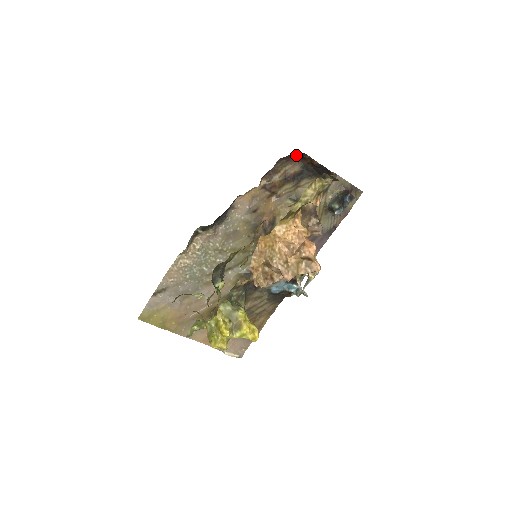
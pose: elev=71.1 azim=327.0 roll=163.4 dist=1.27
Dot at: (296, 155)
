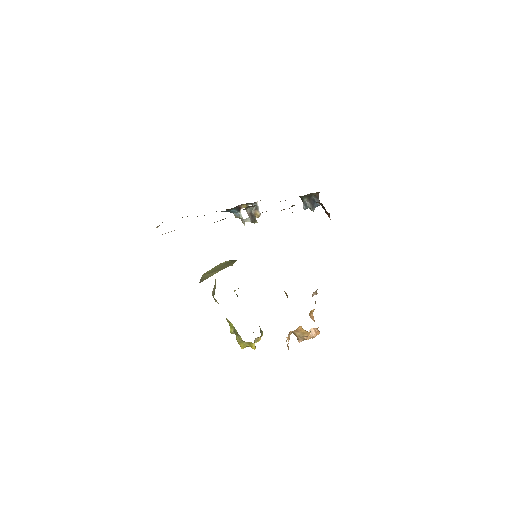
Dot at: occluded
